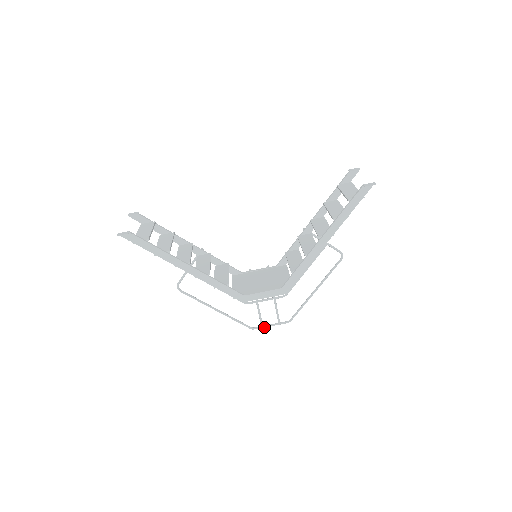
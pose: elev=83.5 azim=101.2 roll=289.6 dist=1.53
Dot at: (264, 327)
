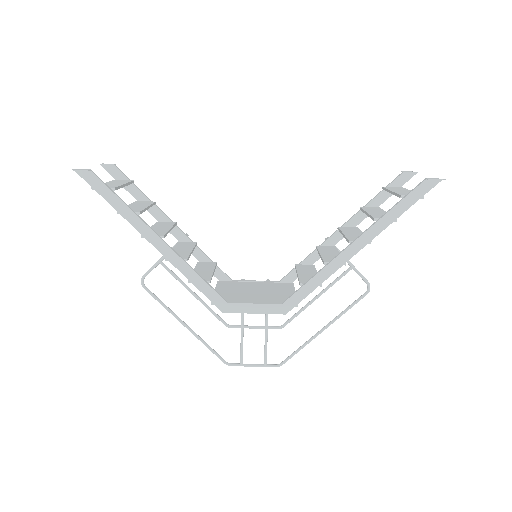
Dot at: (244, 365)
